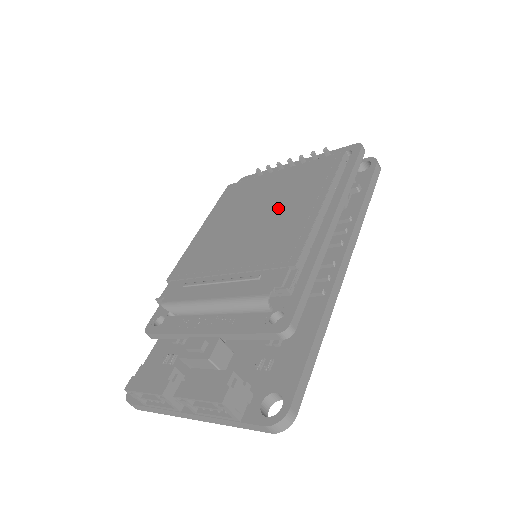
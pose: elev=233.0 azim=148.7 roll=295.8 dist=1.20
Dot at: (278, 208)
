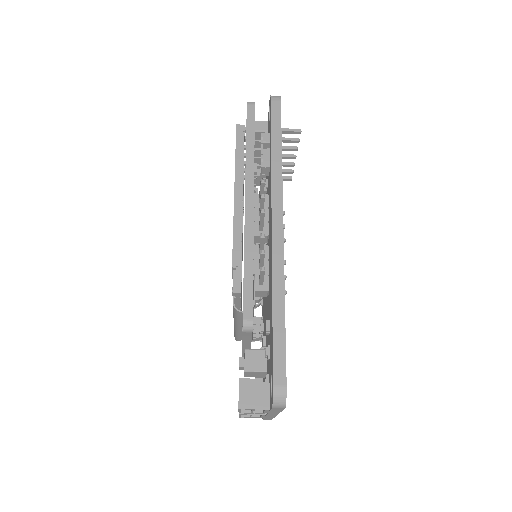
Dot at: occluded
